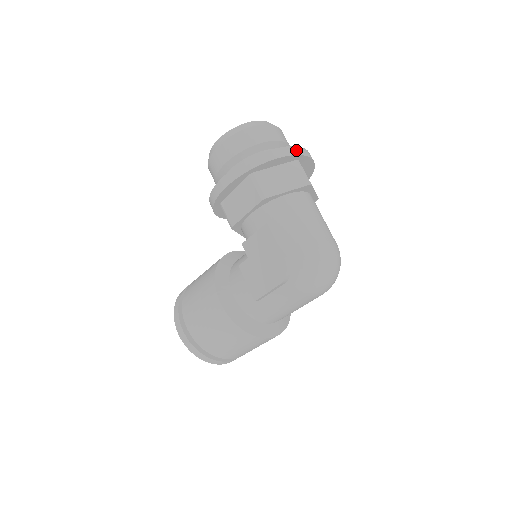
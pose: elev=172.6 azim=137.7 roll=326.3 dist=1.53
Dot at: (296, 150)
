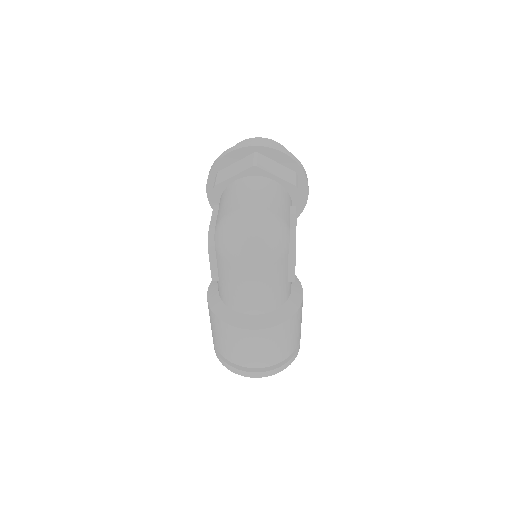
Dot at: (251, 144)
